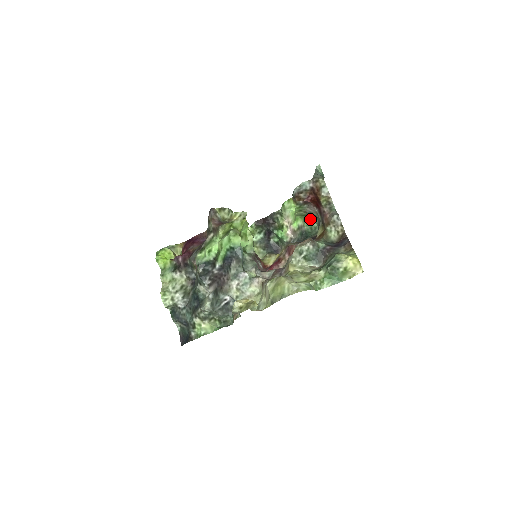
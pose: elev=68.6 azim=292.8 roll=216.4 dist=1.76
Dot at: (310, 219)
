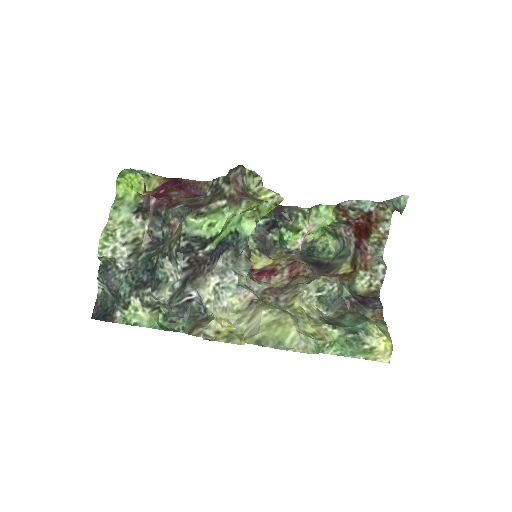
Dot at: (331, 239)
